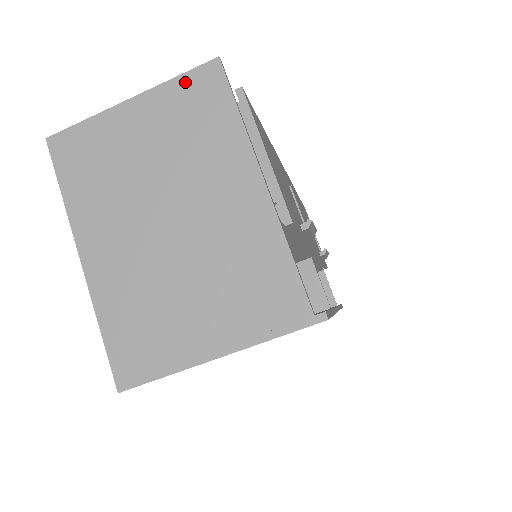
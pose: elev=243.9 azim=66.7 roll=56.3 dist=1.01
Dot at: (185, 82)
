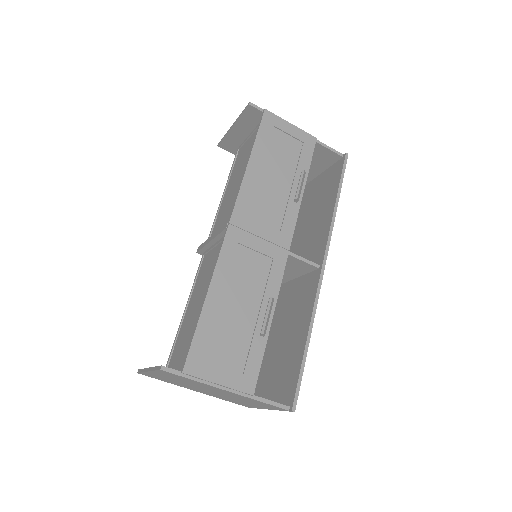
Dot at: (160, 372)
